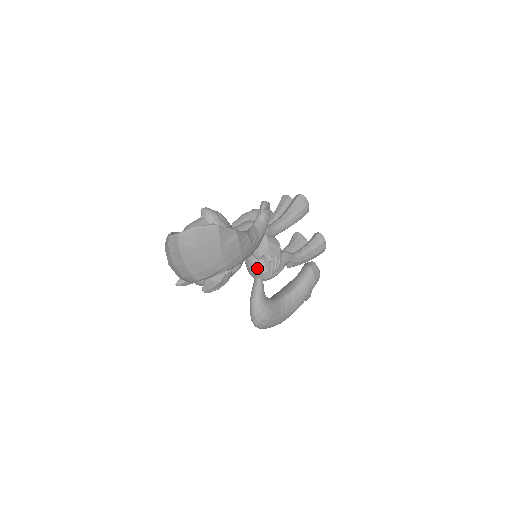
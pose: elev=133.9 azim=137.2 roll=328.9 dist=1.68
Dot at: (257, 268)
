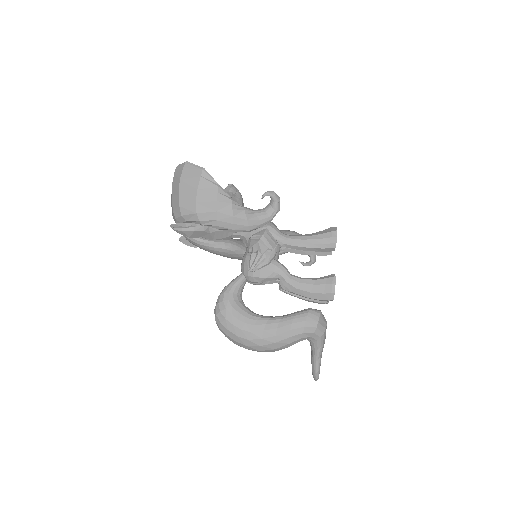
Dot at: (244, 260)
